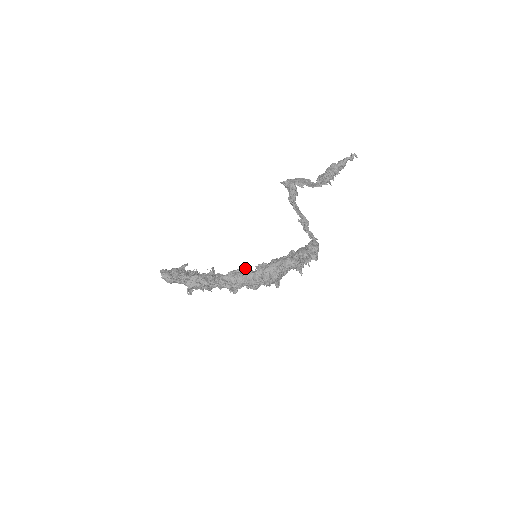
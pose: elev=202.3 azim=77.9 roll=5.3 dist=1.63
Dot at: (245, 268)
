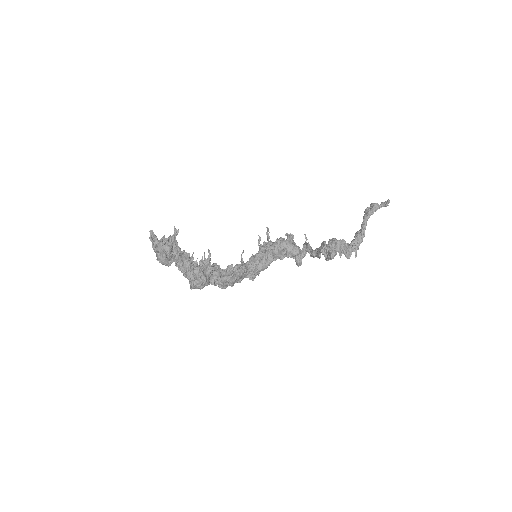
Dot at: (244, 270)
